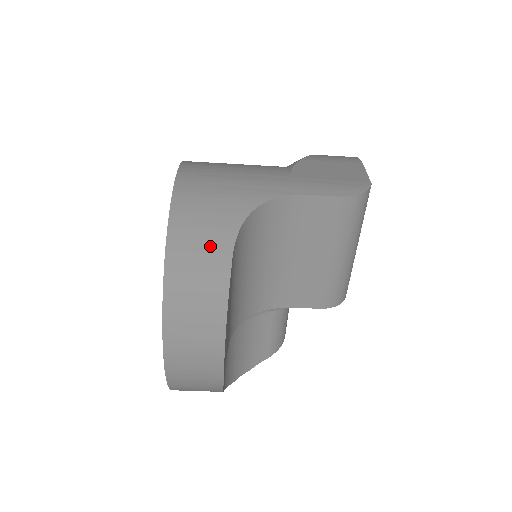
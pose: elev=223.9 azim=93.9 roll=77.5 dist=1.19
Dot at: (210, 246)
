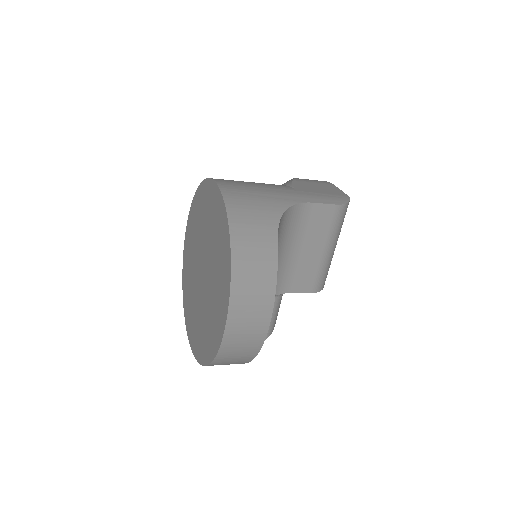
Dot at: (261, 237)
